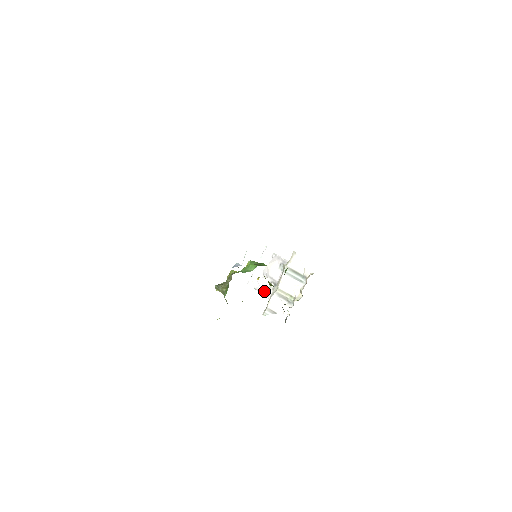
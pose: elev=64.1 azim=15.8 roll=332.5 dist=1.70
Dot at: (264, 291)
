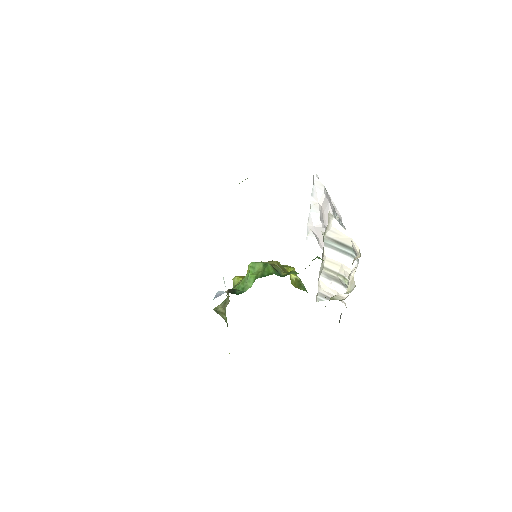
Dot at: occluded
